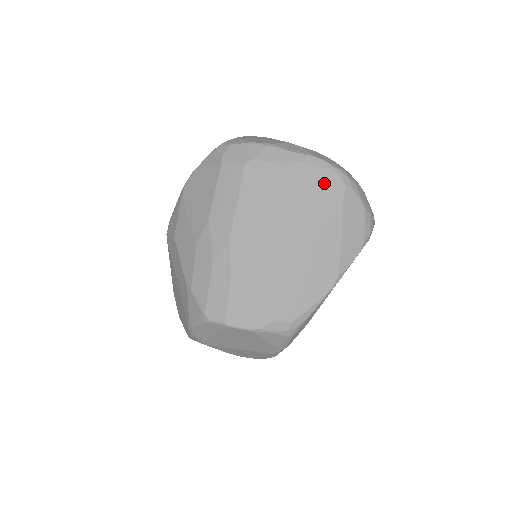
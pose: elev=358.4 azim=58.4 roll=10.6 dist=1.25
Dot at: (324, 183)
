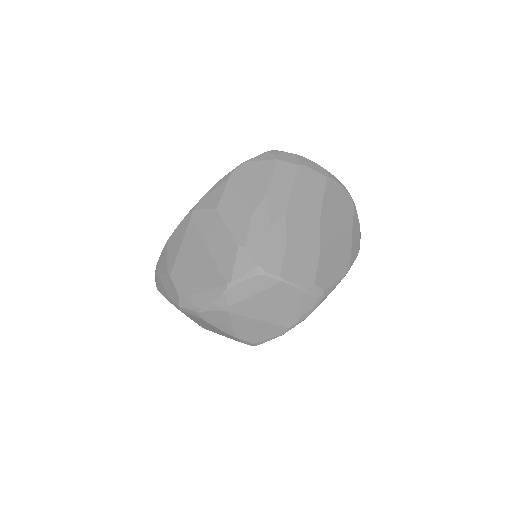
Dot at: (344, 199)
